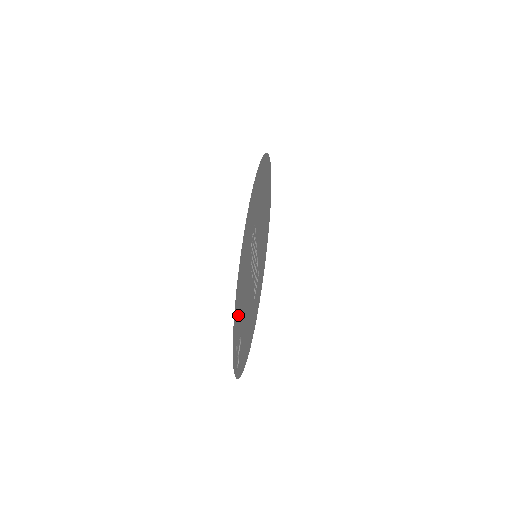
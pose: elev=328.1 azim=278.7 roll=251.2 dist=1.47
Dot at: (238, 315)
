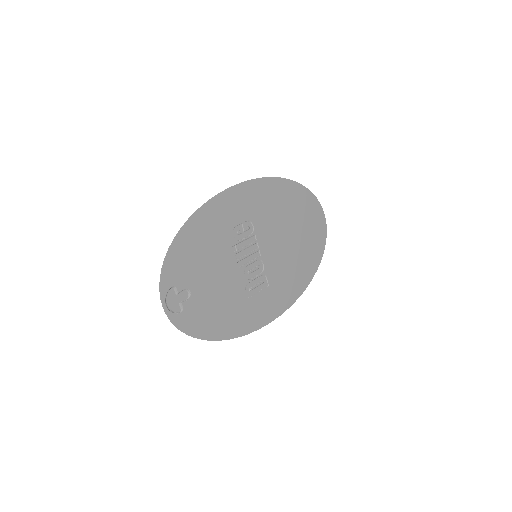
Dot at: (183, 262)
